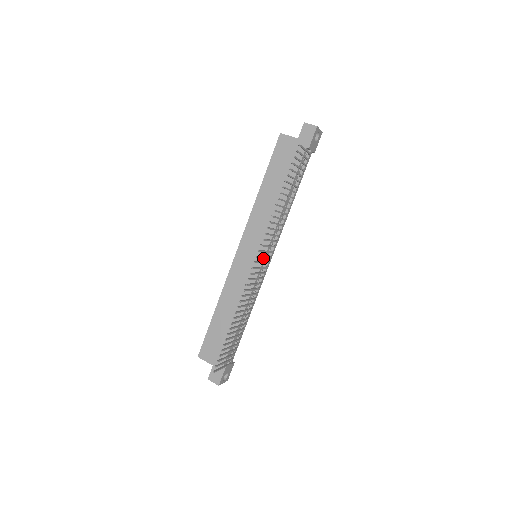
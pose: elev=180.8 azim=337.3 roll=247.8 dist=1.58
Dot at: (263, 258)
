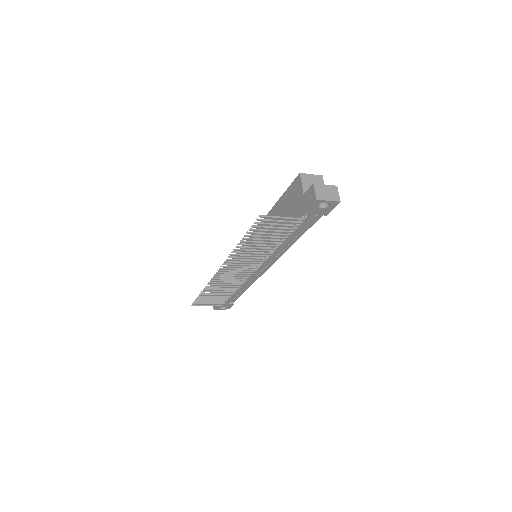
Dot at: occluded
